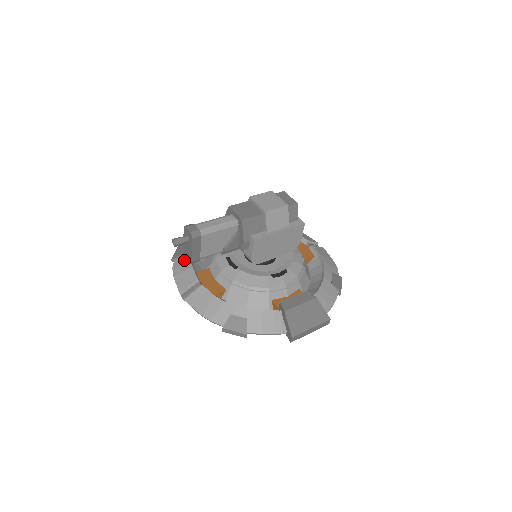
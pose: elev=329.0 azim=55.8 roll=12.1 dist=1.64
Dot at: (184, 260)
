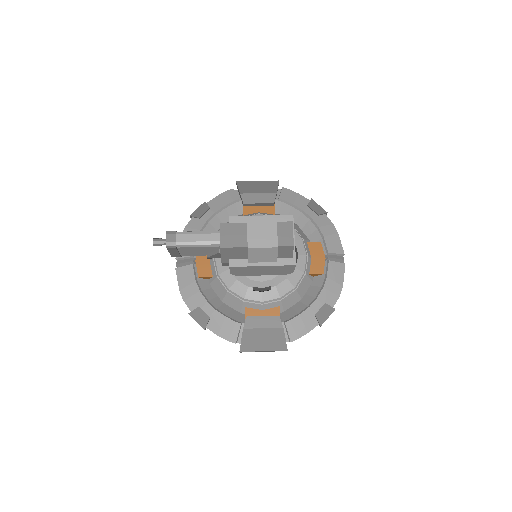
Dot at: (196, 226)
